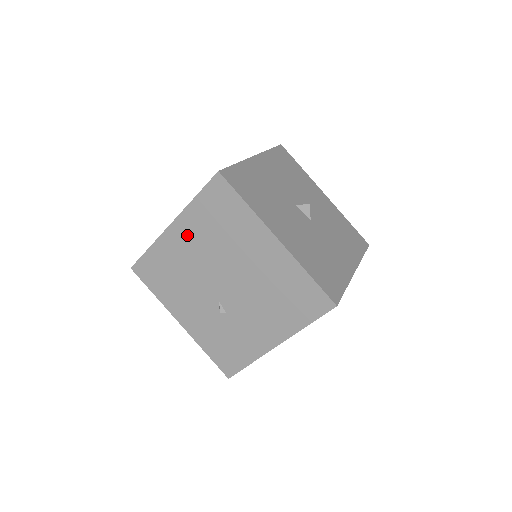
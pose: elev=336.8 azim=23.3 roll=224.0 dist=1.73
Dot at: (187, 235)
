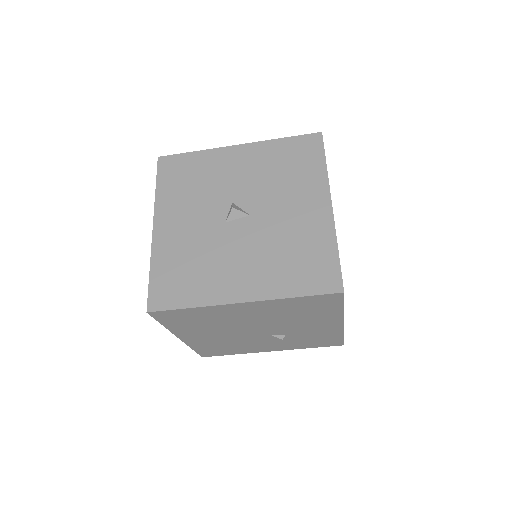
Dot at: (196, 335)
